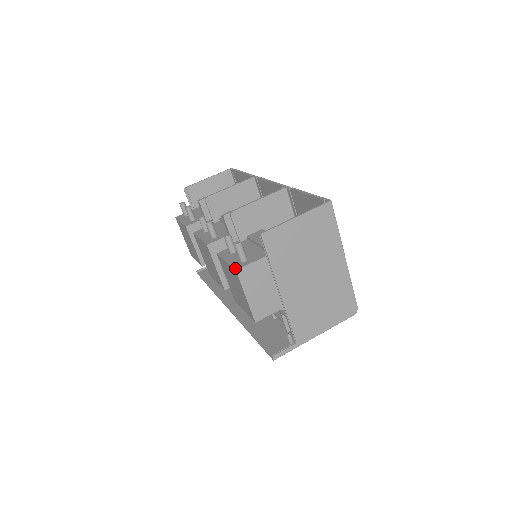
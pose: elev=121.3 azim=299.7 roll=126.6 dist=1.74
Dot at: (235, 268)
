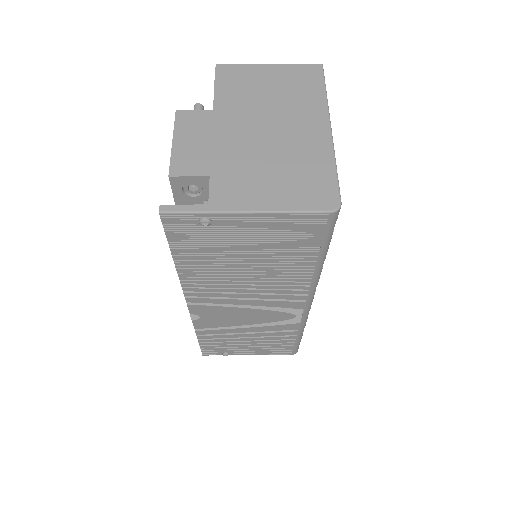
Dot at: occluded
